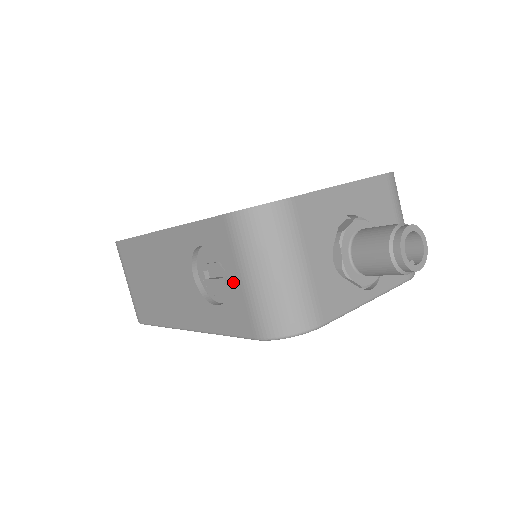
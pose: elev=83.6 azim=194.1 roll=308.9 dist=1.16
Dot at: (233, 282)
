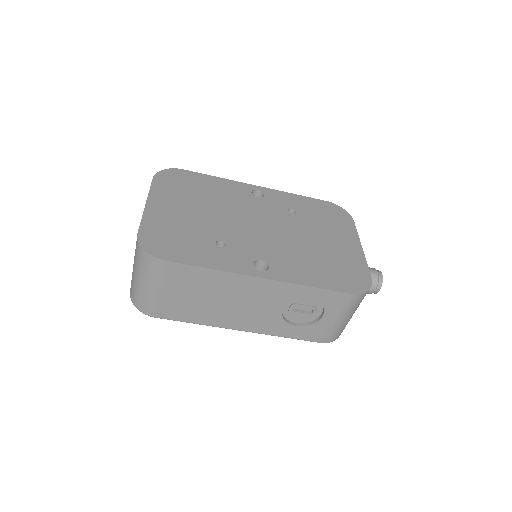
Dot at: (326, 320)
